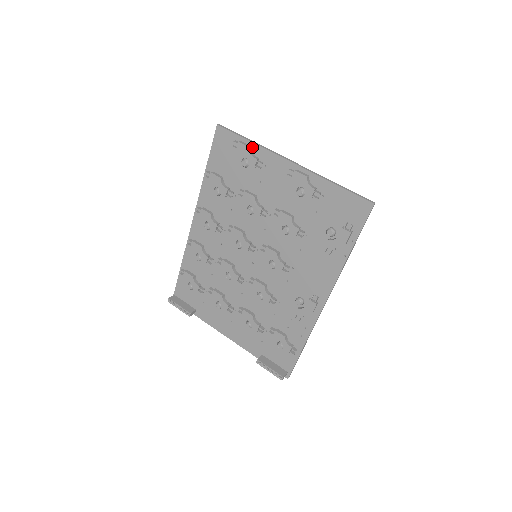
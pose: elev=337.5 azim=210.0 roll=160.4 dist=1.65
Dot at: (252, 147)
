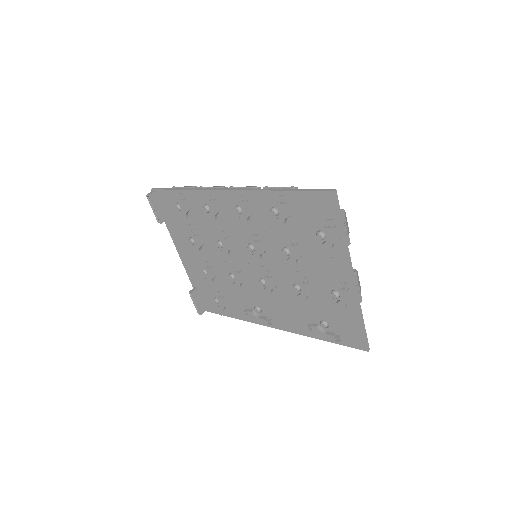
Dot at: (339, 239)
